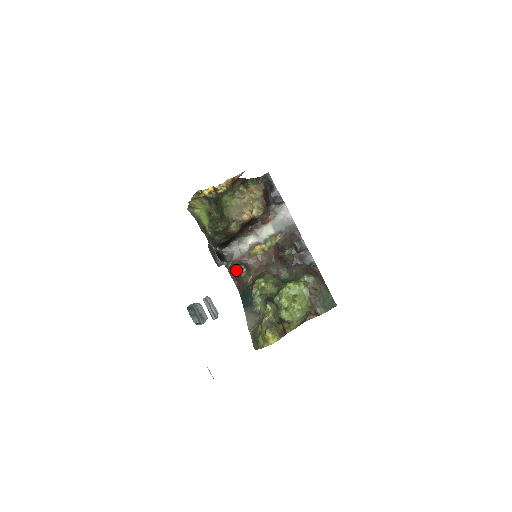
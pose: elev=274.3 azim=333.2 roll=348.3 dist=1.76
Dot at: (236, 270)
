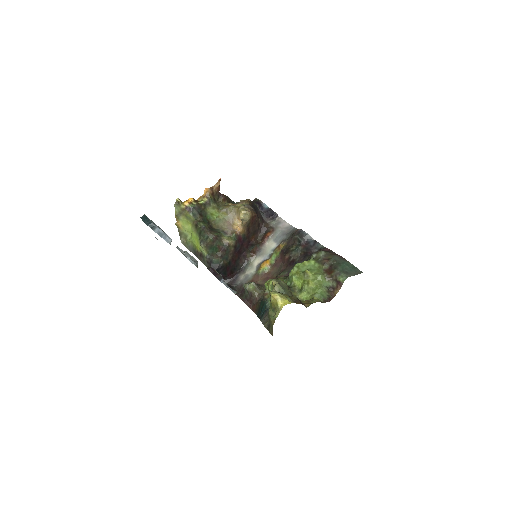
Dot at: (245, 289)
